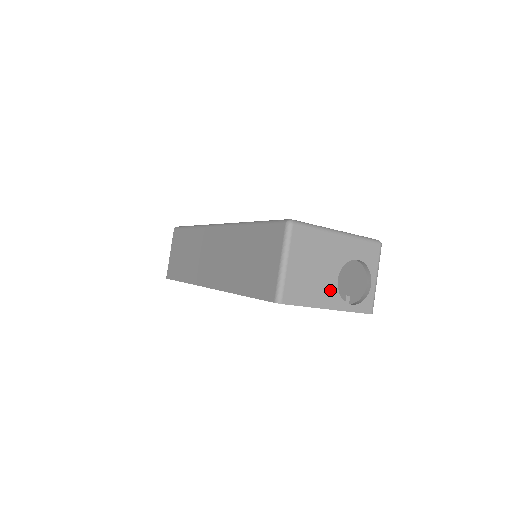
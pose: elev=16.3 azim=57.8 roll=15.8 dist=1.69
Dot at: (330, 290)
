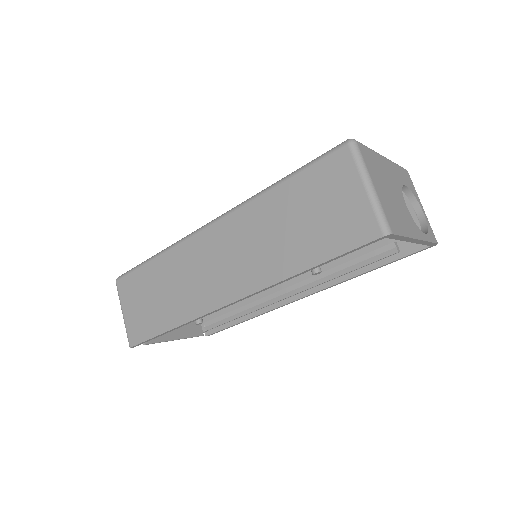
Dot at: (408, 218)
